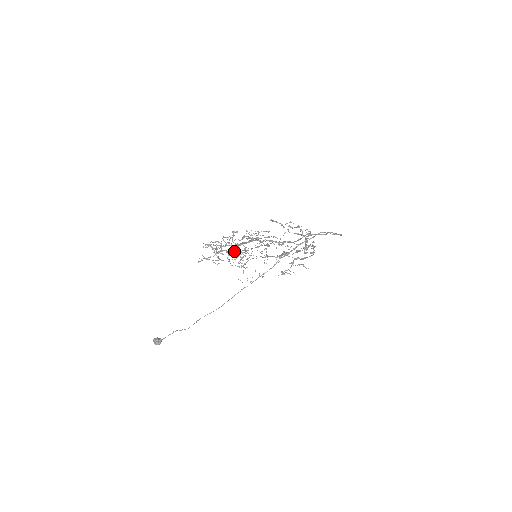
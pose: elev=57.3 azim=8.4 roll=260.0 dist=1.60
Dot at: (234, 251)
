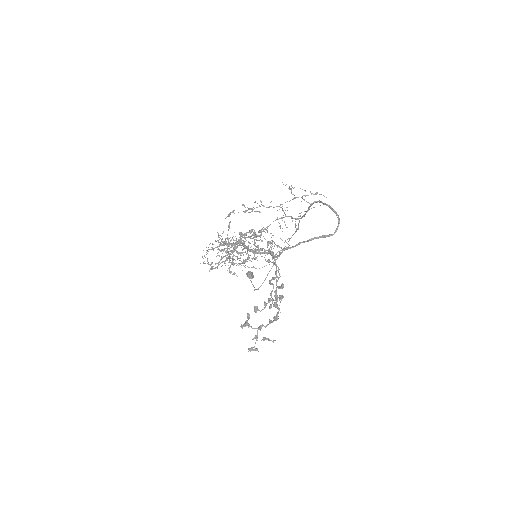
Dot at: occluded
